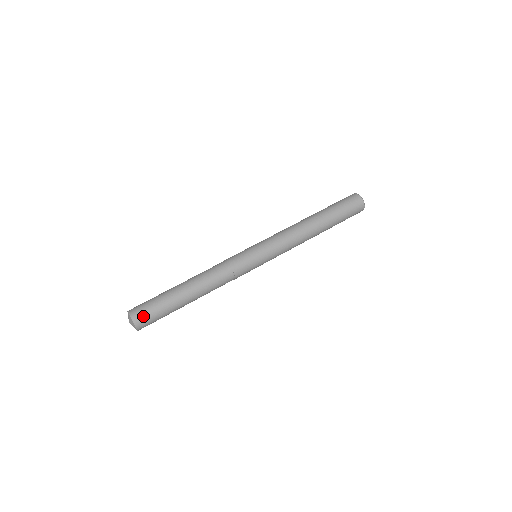
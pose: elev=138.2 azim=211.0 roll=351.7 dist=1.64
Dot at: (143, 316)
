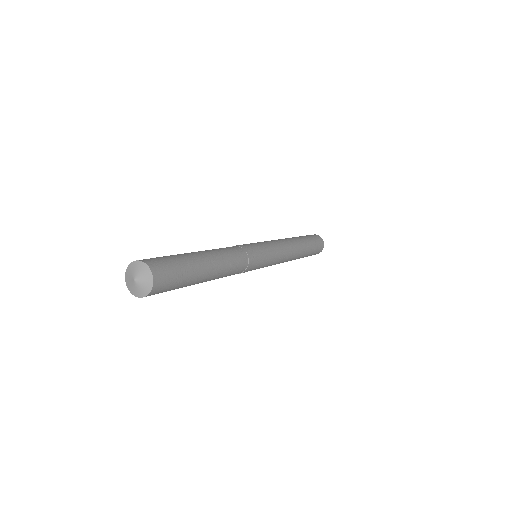
Dot at: (165, 275)
